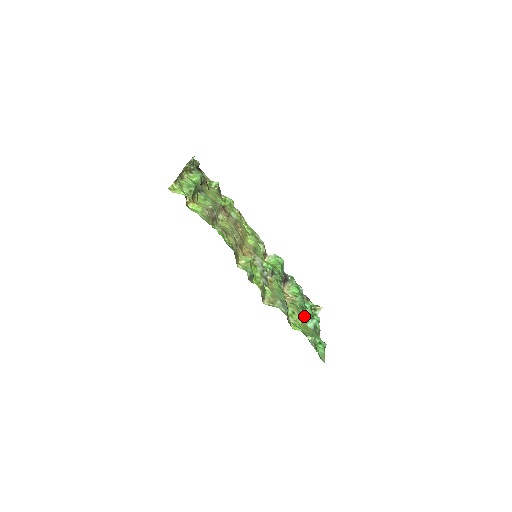
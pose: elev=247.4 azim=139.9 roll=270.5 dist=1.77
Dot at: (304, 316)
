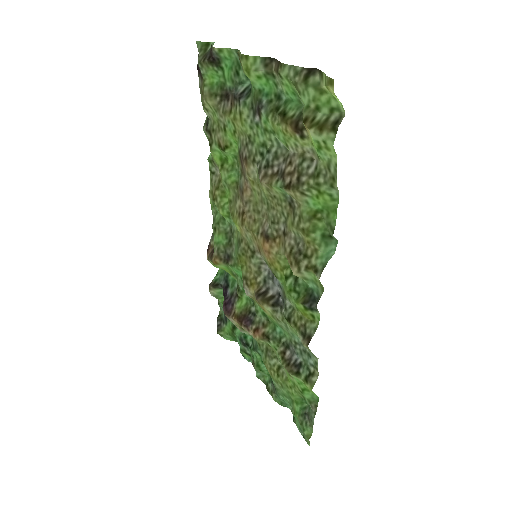
Dot at: occluded
